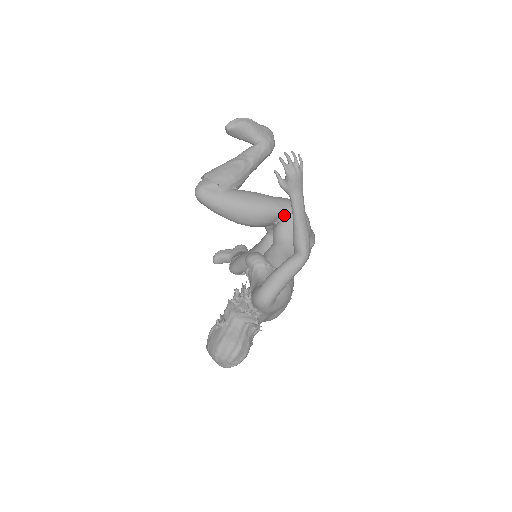
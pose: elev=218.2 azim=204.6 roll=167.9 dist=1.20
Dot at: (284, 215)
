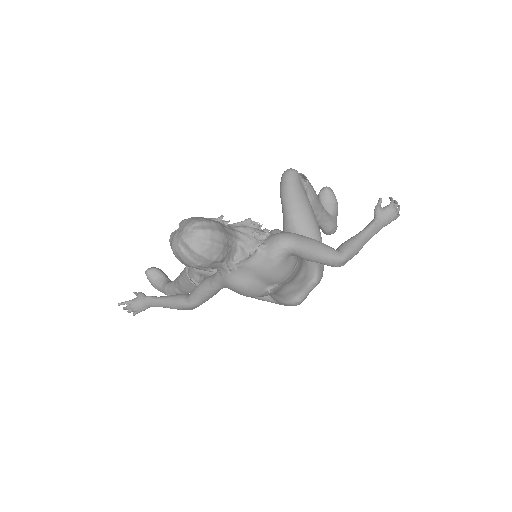
Dot at: occluded
